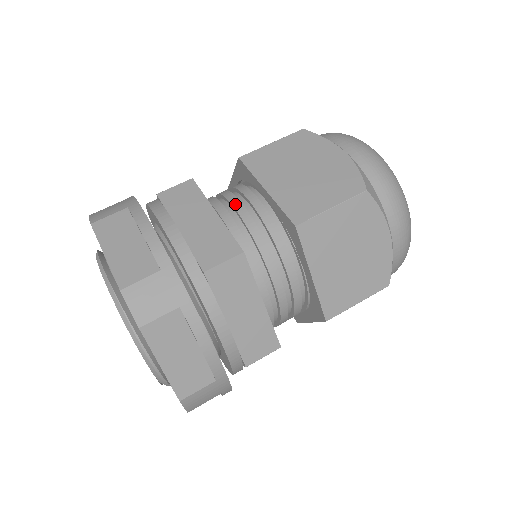
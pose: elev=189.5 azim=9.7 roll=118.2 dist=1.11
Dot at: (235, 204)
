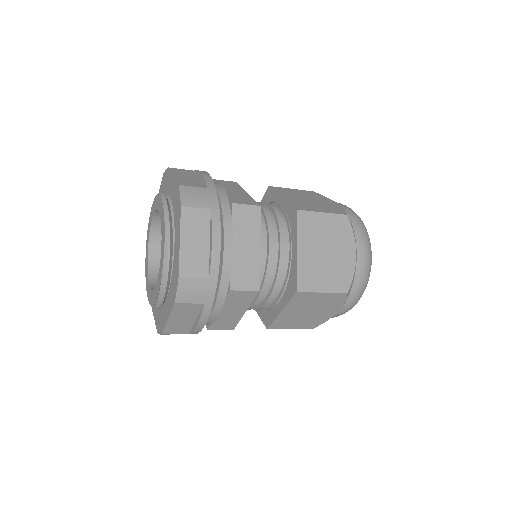
Dot at: (259, 202)
